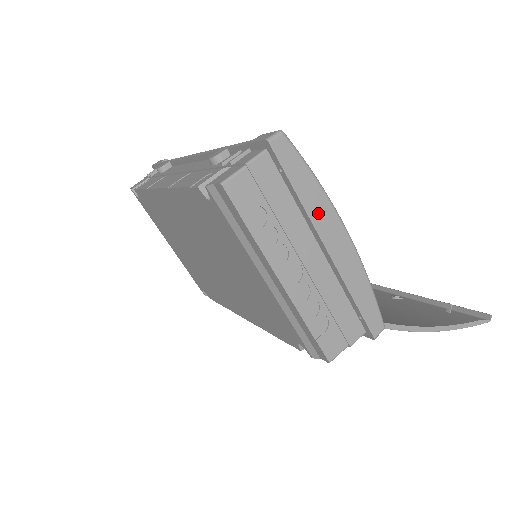
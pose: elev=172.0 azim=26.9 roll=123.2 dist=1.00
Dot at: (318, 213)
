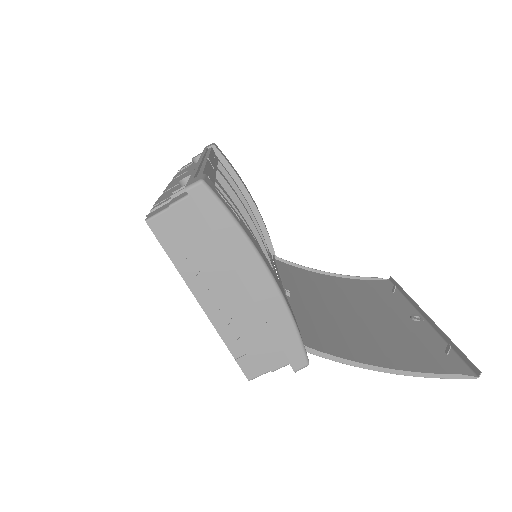
Dot at: (237, 255)
